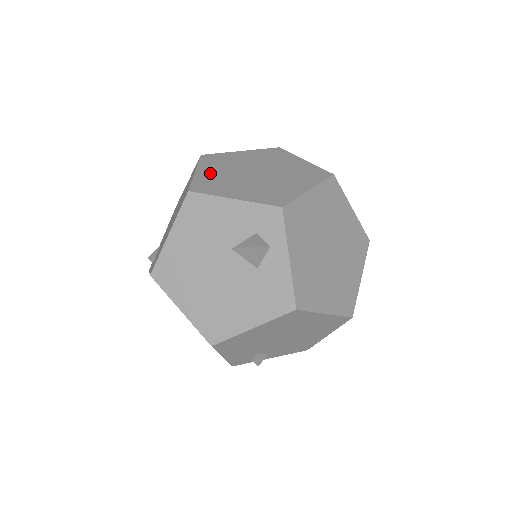
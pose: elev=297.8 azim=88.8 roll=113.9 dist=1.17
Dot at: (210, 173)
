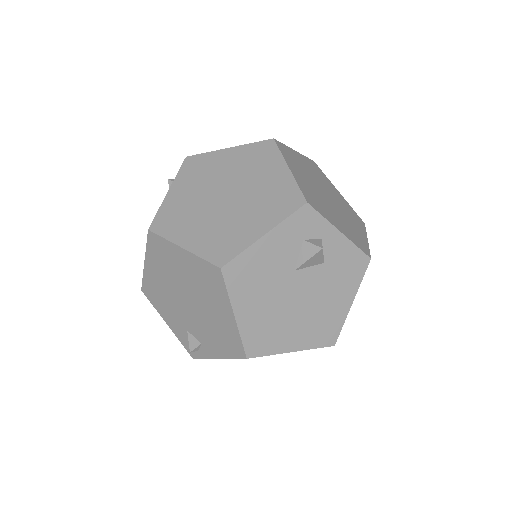
Dot at: (196, 236)
